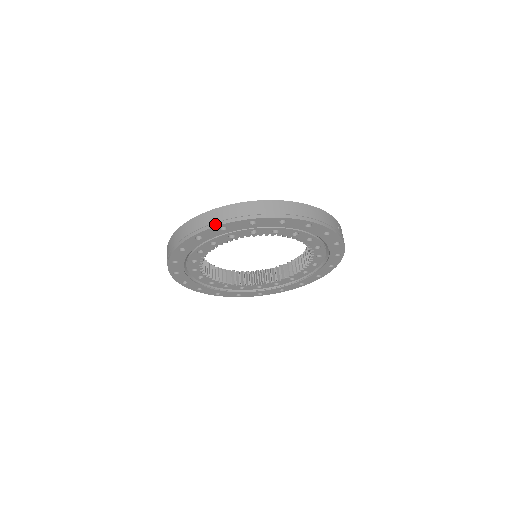
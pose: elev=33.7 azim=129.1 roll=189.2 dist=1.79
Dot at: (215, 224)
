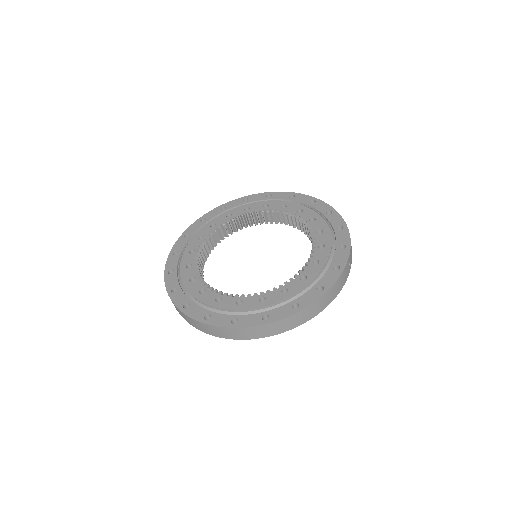
Dot at: (233, 338)
